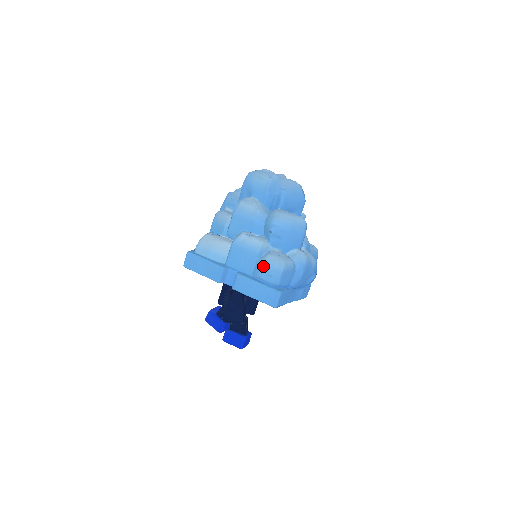
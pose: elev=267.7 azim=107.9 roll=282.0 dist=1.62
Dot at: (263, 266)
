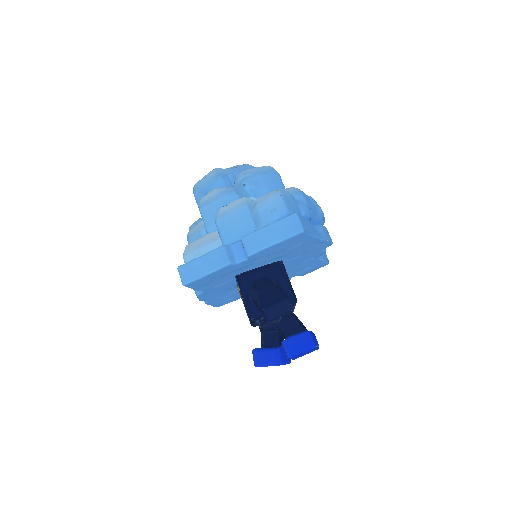
Dot at: (259, 209)
